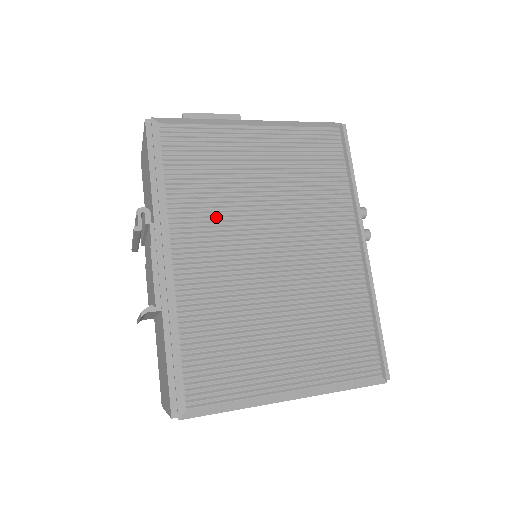
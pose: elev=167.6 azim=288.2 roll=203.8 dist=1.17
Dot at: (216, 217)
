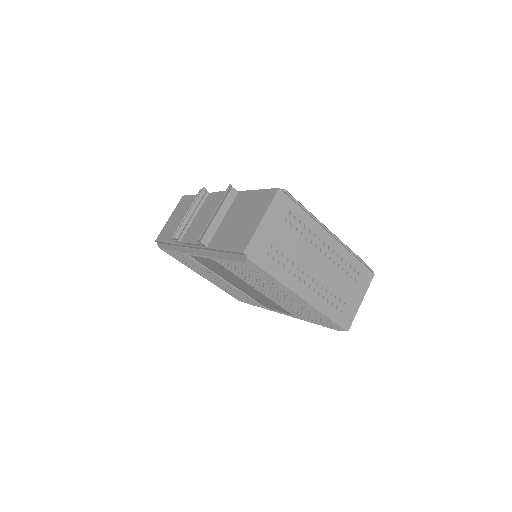
Dot at: occluded
